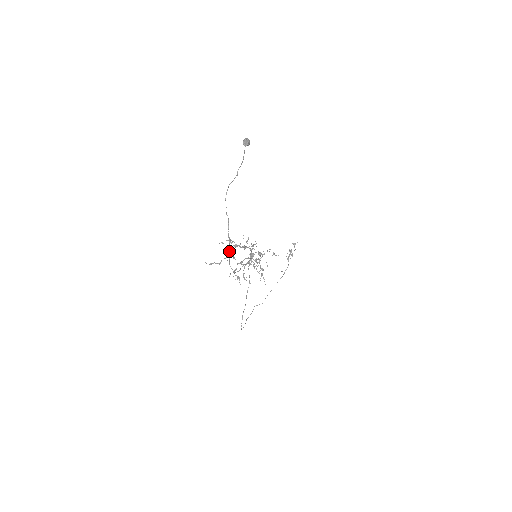
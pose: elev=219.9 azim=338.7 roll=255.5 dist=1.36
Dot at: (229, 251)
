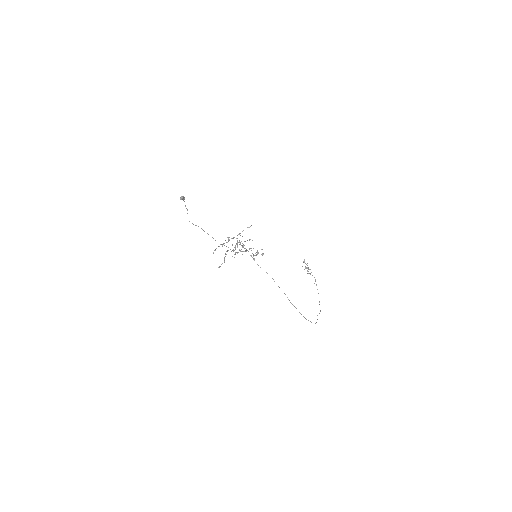
Dot at: (213, 238)
